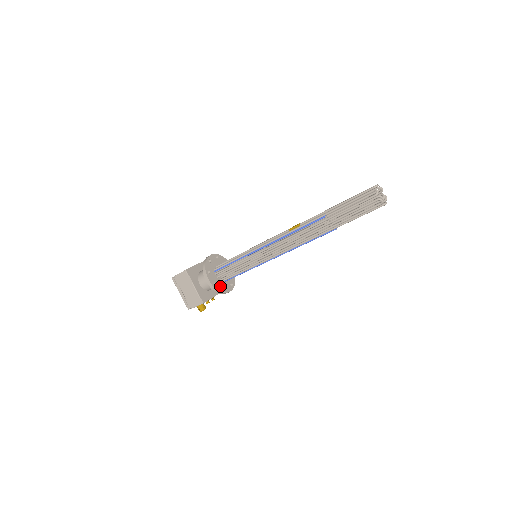
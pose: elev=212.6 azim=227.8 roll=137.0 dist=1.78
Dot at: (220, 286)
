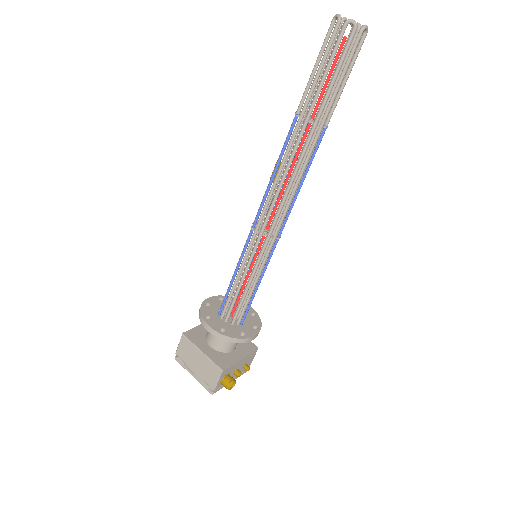
Dot at: (233, 331)
